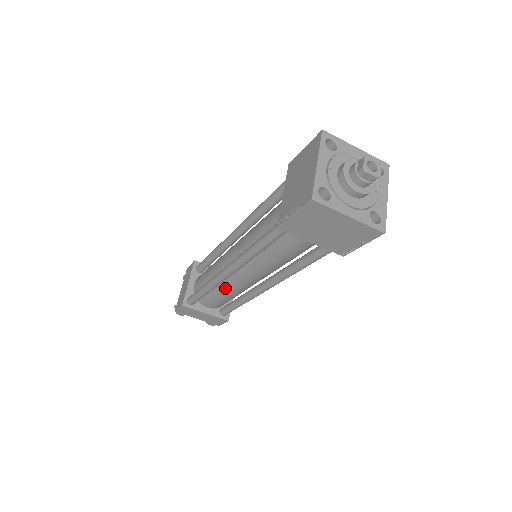
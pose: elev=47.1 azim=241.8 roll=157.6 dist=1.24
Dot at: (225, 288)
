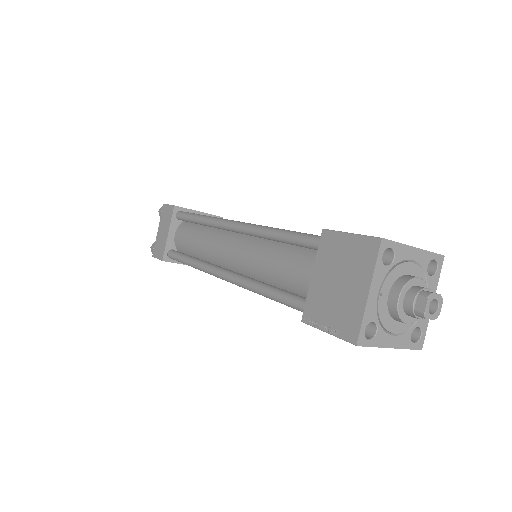
Dot at: occluded
